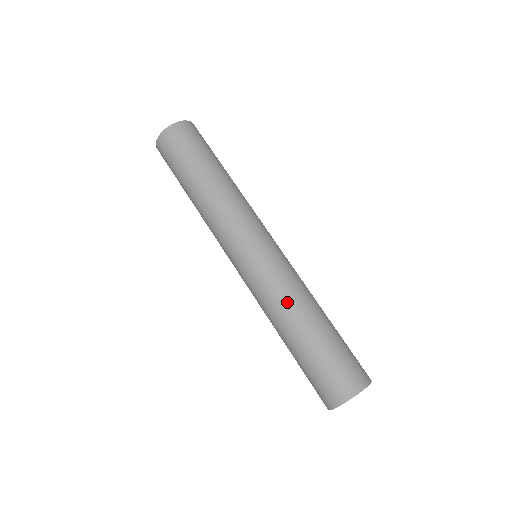
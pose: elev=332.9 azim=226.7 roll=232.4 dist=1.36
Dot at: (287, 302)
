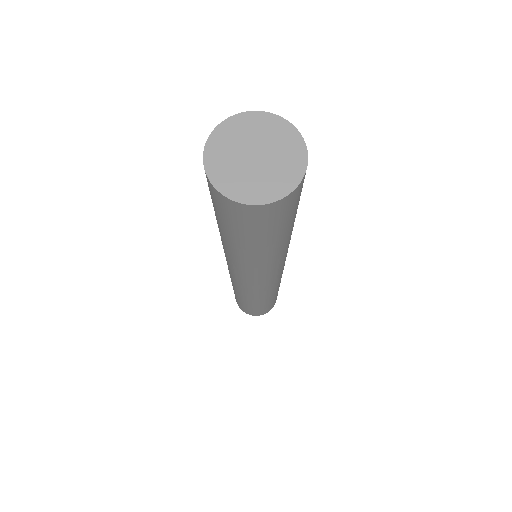
Dot at: (261, 299)
